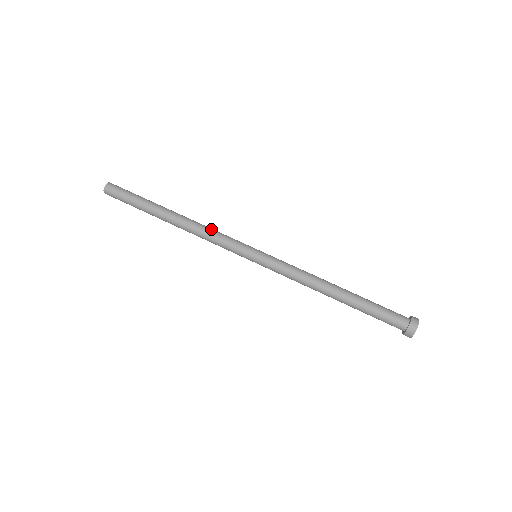
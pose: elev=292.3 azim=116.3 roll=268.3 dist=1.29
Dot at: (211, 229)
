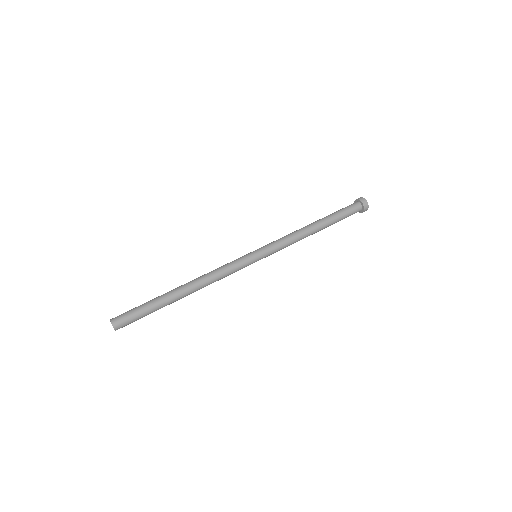
Dot at: (215, 270)
